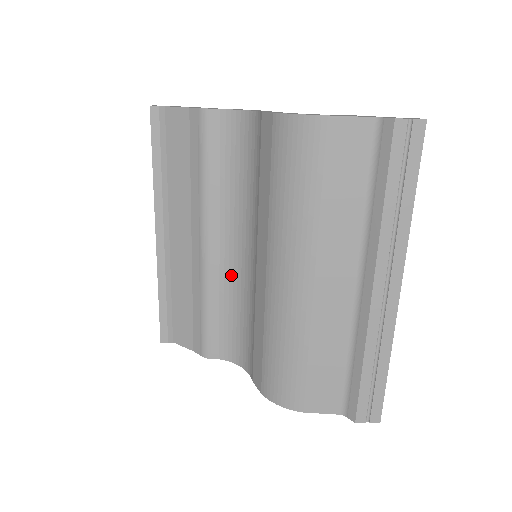
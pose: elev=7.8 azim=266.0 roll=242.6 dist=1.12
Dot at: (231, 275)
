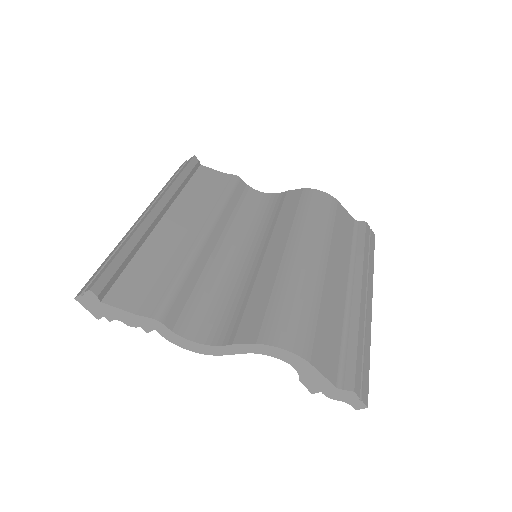
Dot at: (220, 265)
